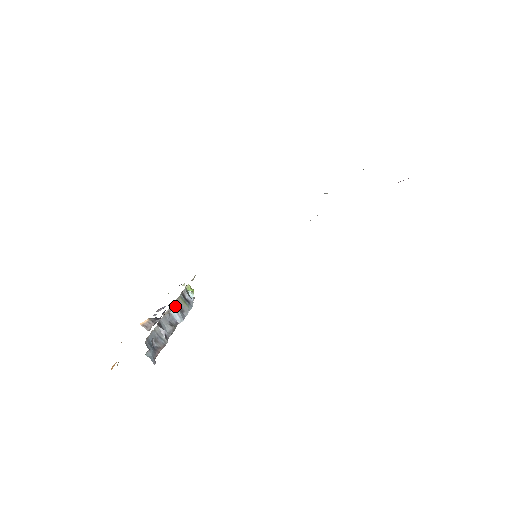
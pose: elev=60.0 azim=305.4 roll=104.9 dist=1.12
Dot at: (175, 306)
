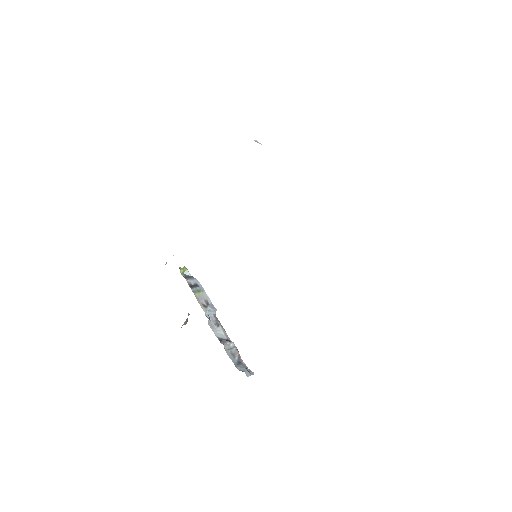
Dot at: (204, 308)
